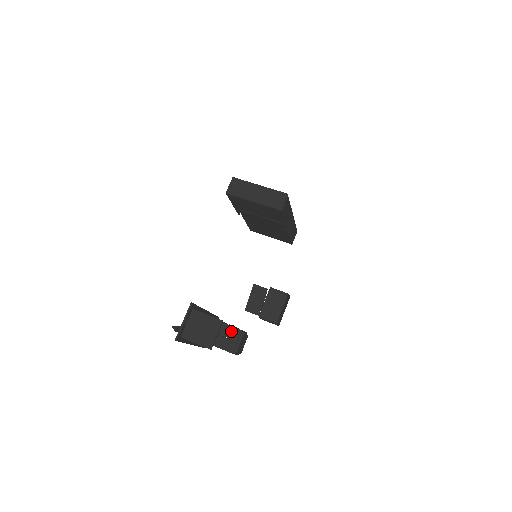
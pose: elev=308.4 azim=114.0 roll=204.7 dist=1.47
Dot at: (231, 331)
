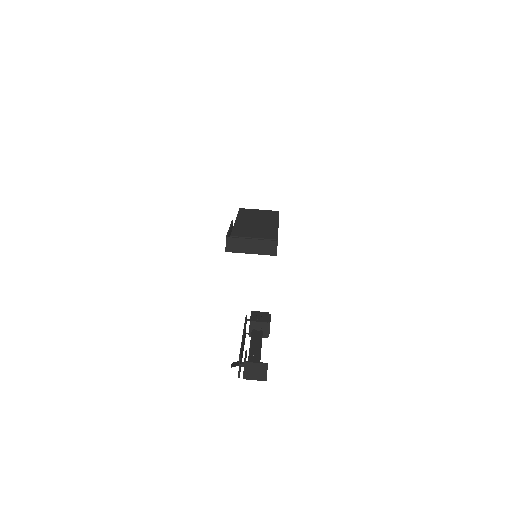
Dot at: (261, 325)
